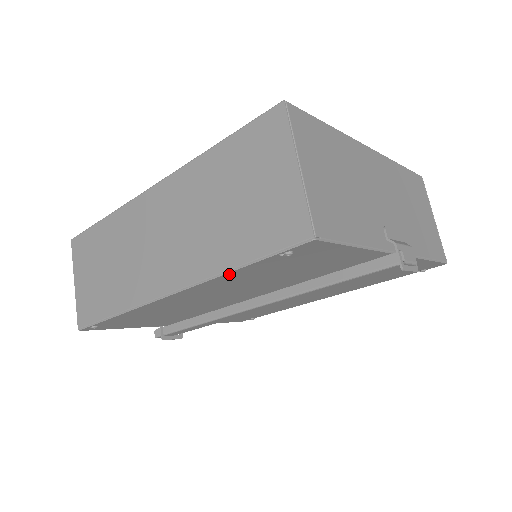
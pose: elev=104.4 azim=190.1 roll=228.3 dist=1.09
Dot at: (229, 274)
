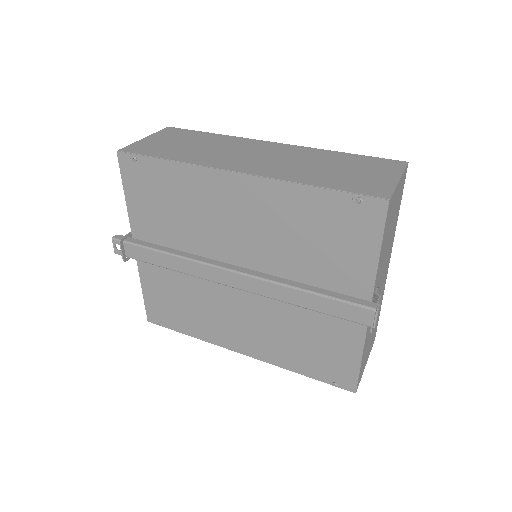
Dot at: (302, 188)
